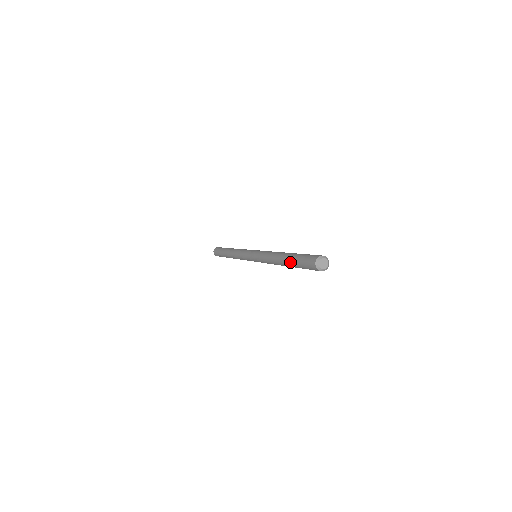
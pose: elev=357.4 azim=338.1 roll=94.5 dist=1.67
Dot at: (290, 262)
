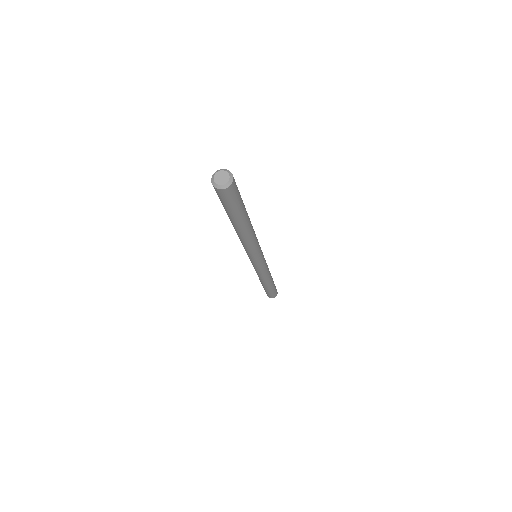
Dot at: occluded
